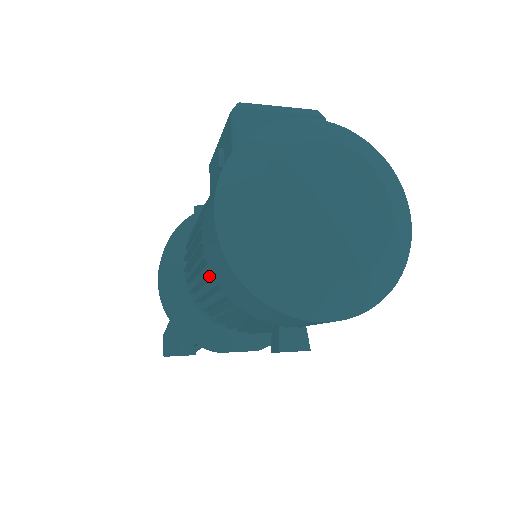
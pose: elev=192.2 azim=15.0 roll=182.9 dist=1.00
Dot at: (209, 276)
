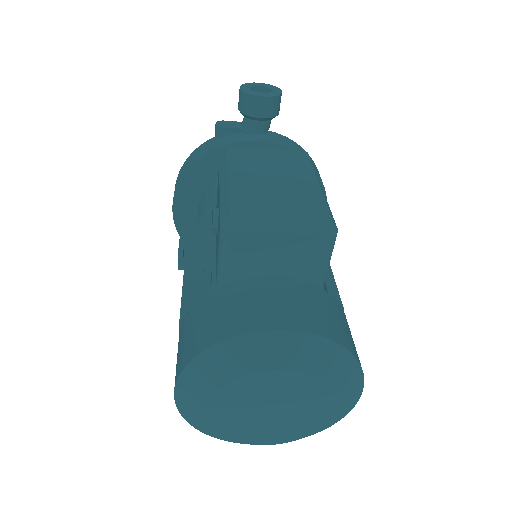
Dot at: occluded
